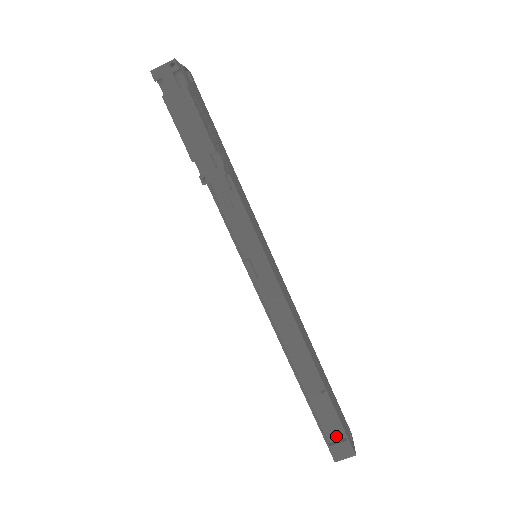
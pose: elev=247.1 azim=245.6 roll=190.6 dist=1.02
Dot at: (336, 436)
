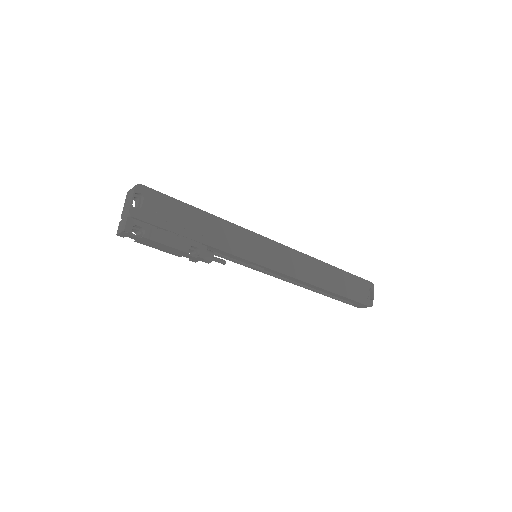
Dot at: (356, 302)
